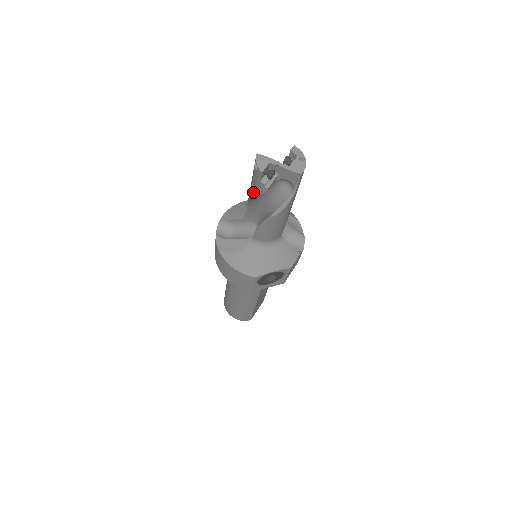
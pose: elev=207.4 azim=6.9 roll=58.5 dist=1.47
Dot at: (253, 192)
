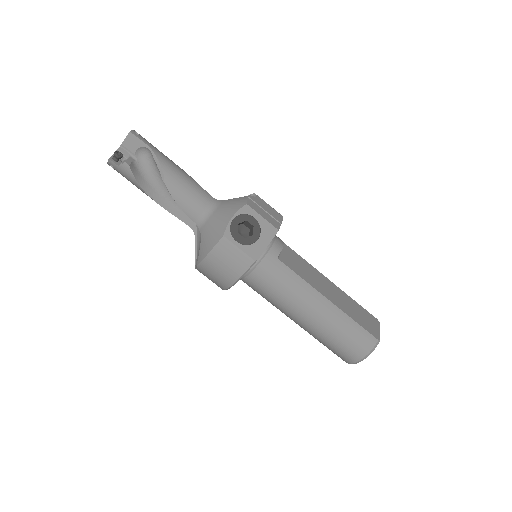
Dot at: (137, 185)
